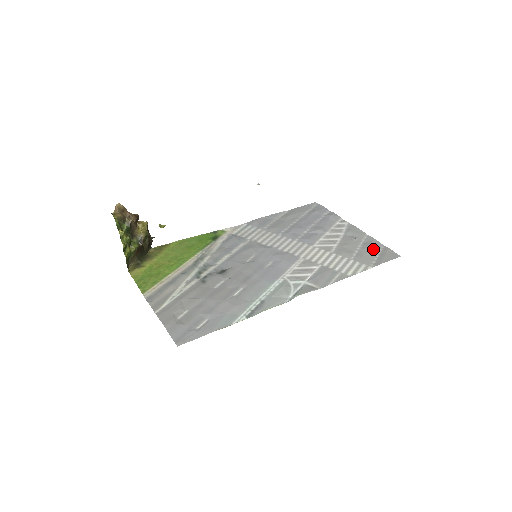
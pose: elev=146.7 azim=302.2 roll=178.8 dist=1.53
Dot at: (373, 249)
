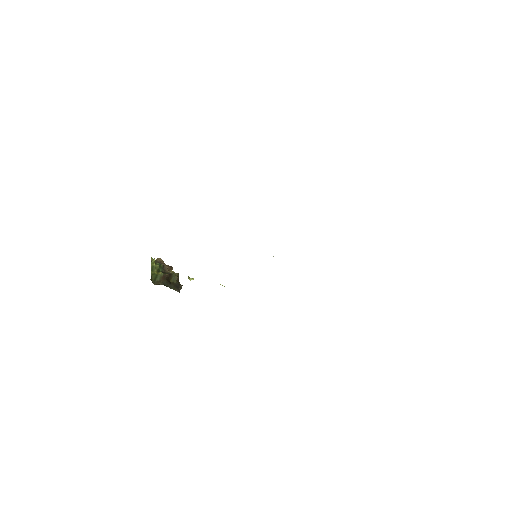
Dot at: occluded
